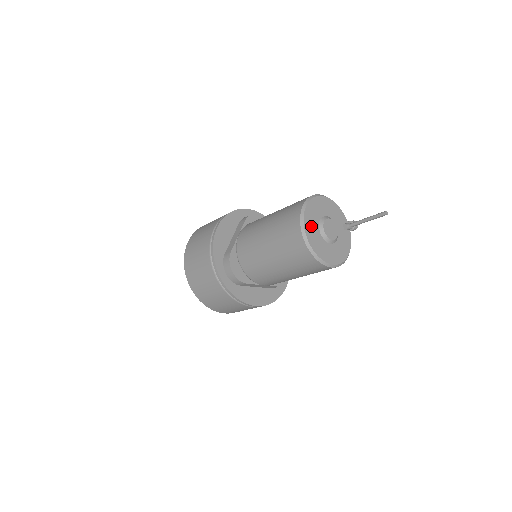
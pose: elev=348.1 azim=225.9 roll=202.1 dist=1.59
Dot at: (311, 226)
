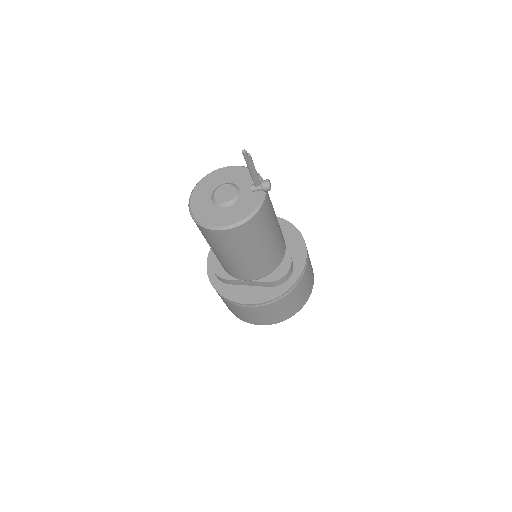
Dot at: (201, 195)
